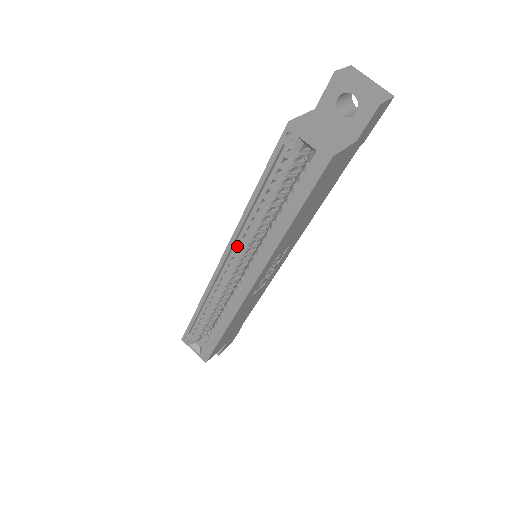
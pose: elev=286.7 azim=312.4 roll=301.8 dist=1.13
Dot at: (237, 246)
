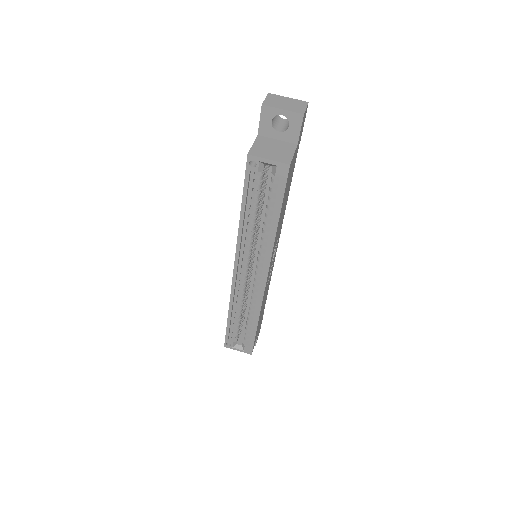
Dot at: (242, 256)
